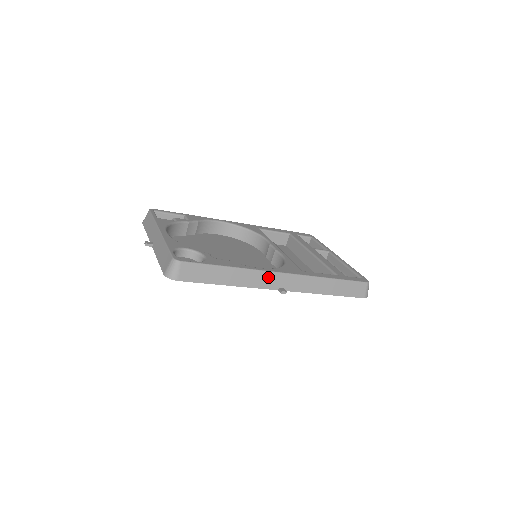
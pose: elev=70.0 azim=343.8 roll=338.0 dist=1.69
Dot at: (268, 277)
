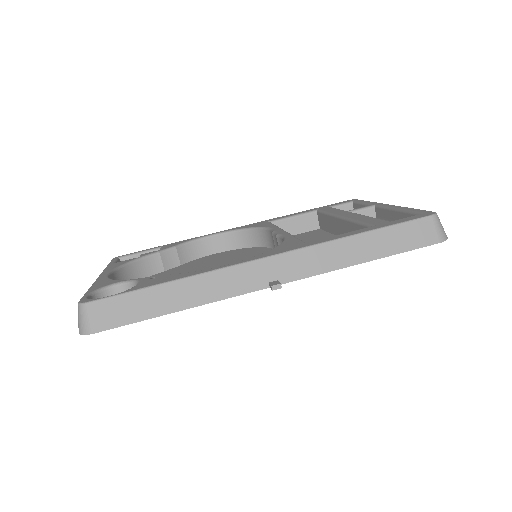
Dot at: (242, 273)
